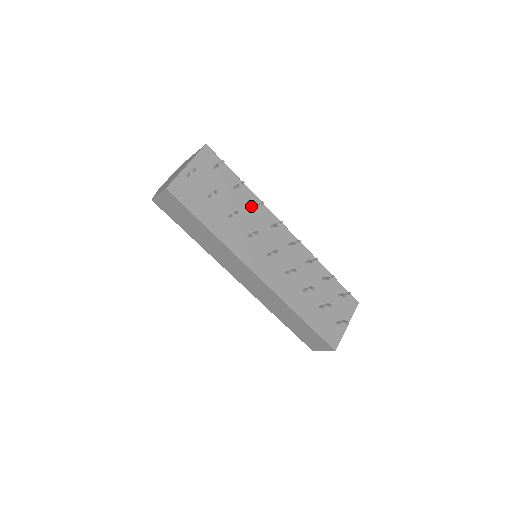
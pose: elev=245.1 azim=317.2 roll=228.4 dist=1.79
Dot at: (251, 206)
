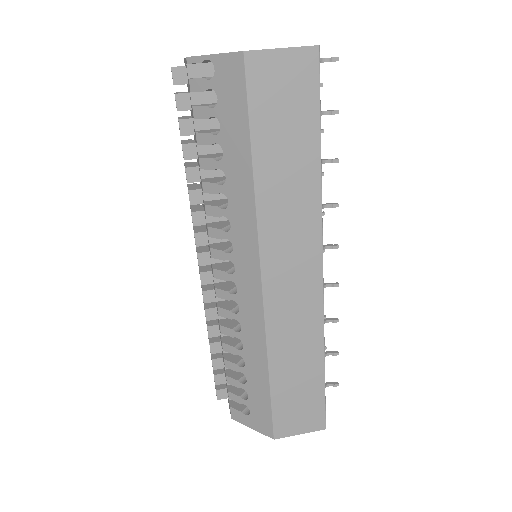
Dot at: occluded
